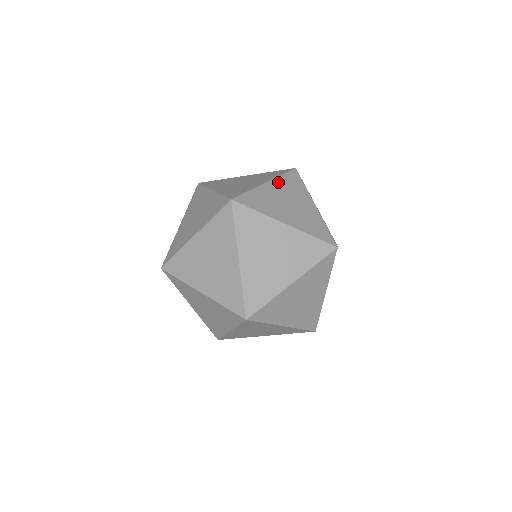
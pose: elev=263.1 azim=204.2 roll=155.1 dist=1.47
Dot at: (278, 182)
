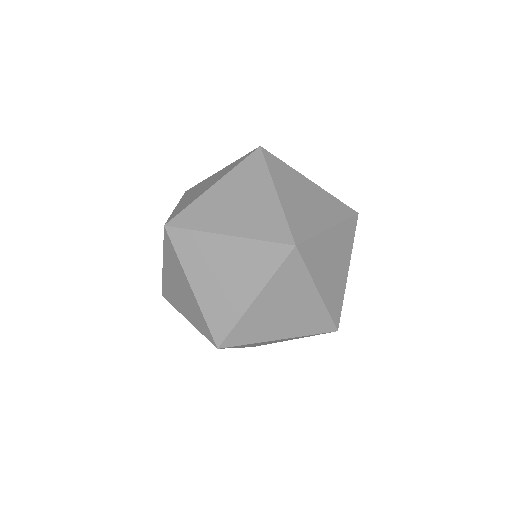
Dot at: occluded
